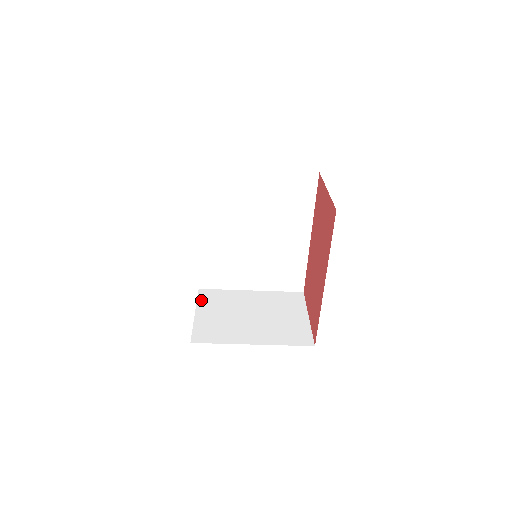
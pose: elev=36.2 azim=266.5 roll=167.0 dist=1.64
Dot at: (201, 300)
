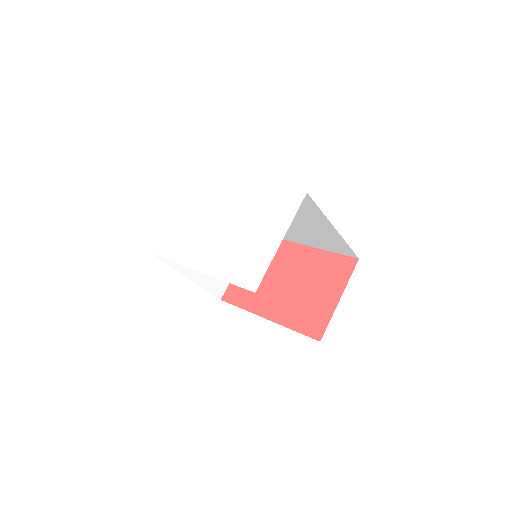
Dot at: occluded
